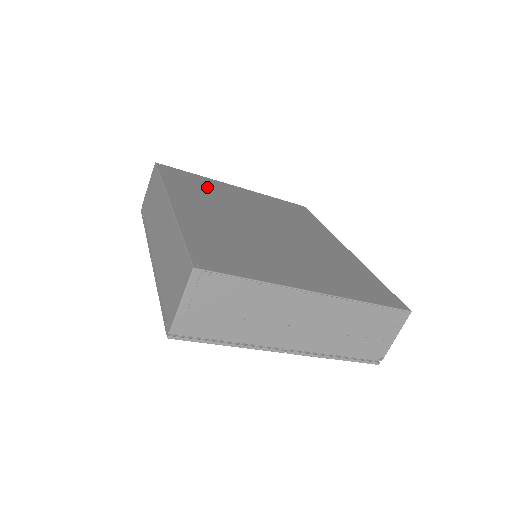
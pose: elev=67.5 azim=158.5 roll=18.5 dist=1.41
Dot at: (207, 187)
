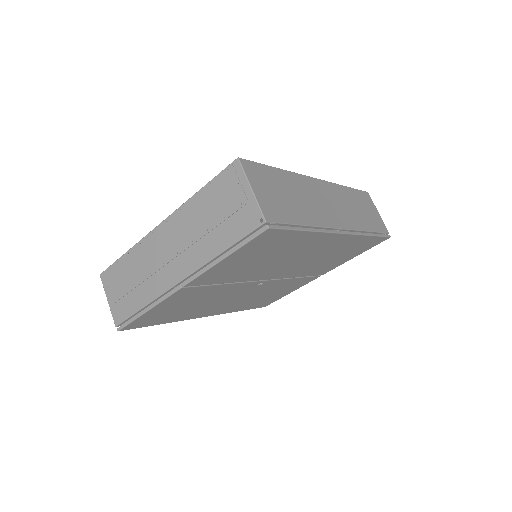
Dot at: occluded
